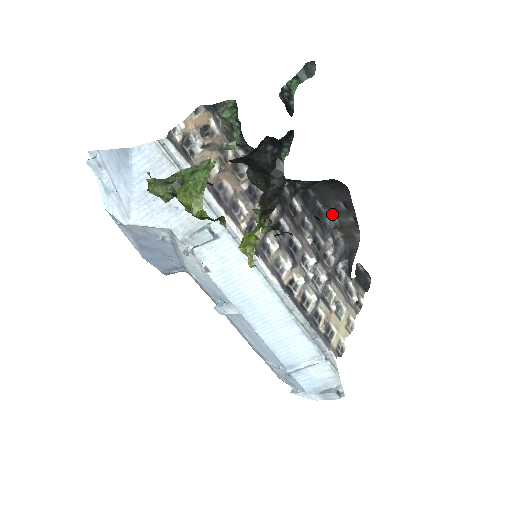
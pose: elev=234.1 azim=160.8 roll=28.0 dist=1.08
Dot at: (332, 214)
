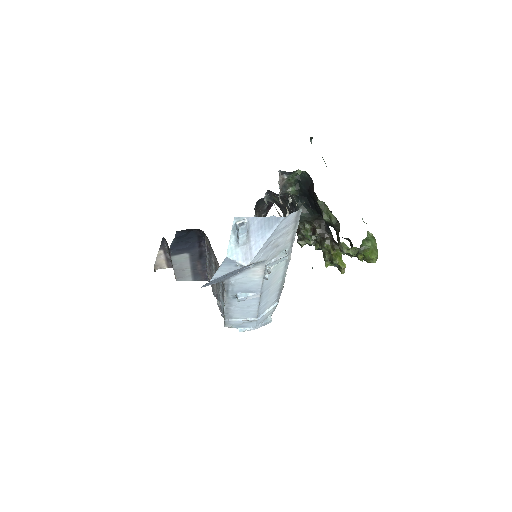
Dot at: (257, 212)
